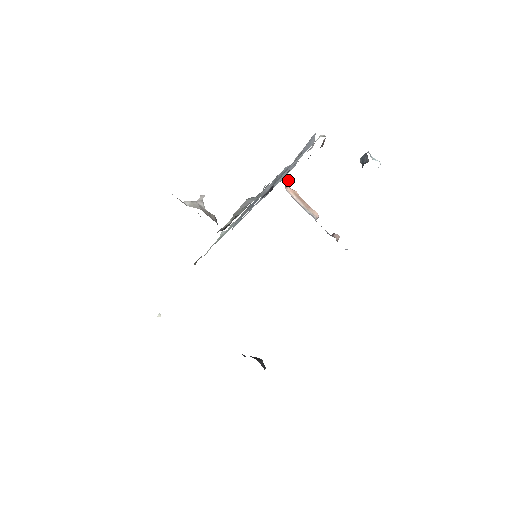
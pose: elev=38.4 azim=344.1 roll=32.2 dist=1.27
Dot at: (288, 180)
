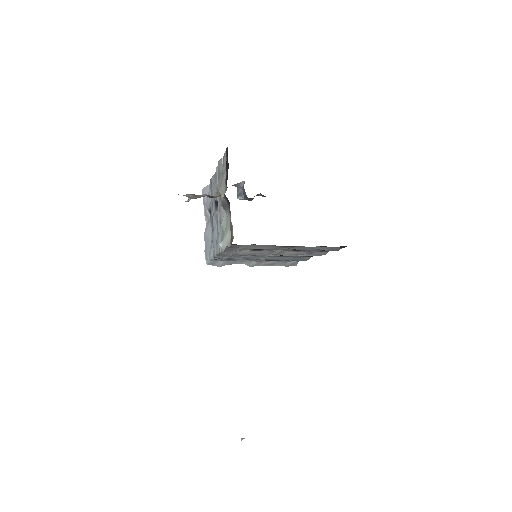
Dot at: occluded
